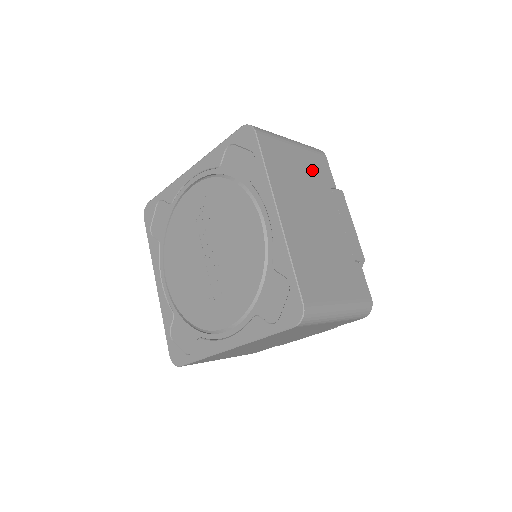
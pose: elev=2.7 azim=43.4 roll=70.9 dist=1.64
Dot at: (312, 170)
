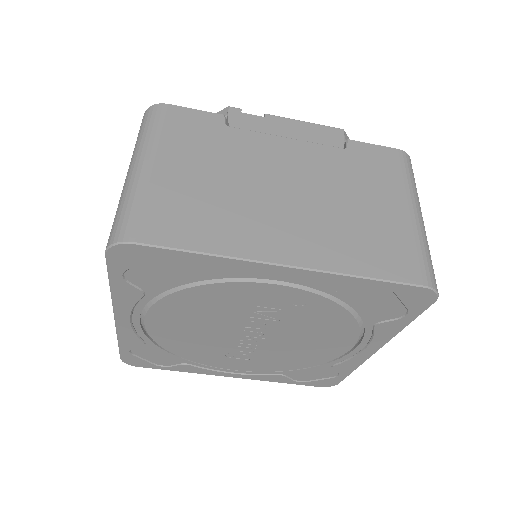
Dot at: occluded
